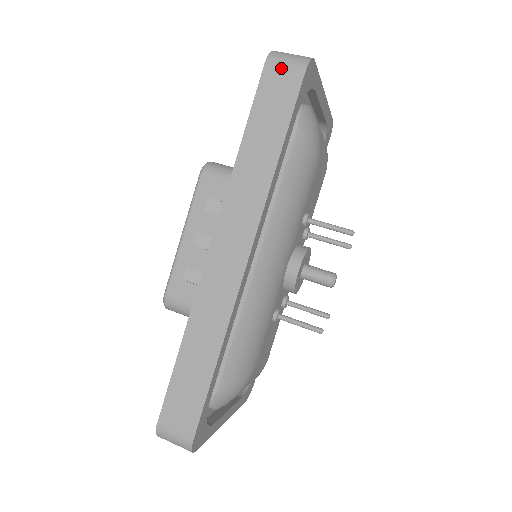
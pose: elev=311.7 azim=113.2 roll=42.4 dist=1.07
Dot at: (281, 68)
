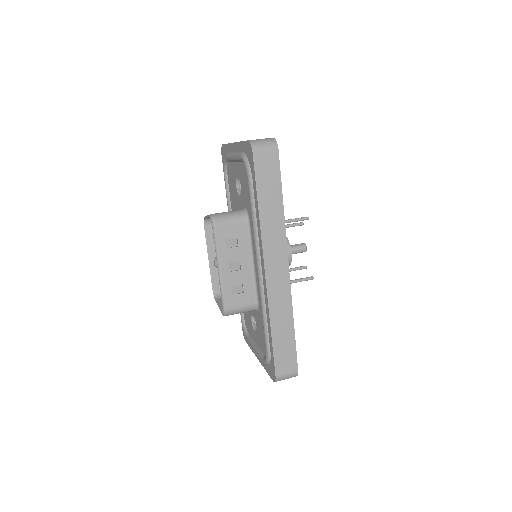
Dot at: (264, 153)
